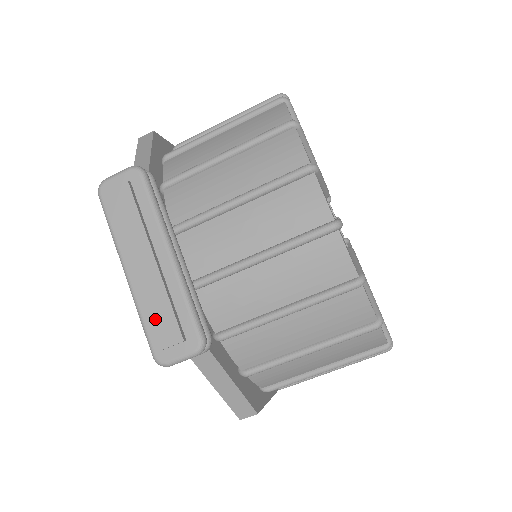
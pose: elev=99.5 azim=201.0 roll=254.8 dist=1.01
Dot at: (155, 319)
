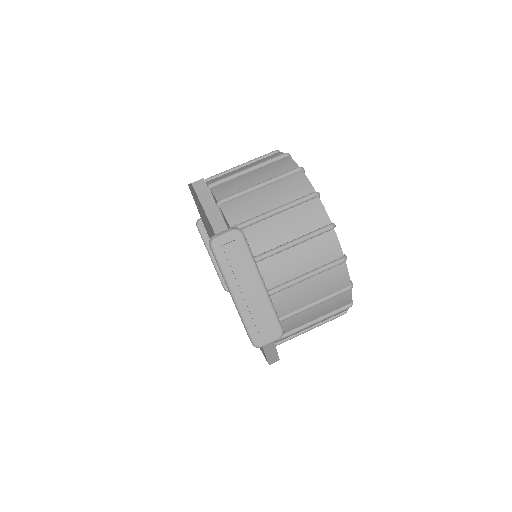
Dot at: (257, 323)
